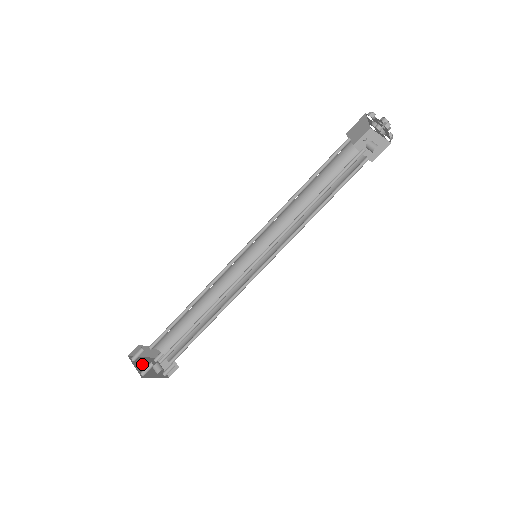
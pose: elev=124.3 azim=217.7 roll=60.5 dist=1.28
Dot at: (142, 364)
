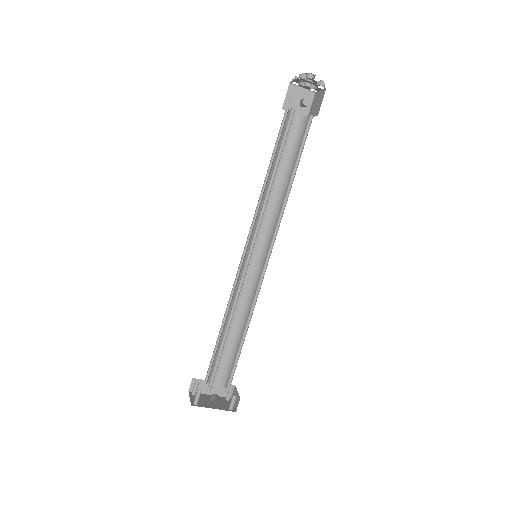
Dot at: (203, 398)
